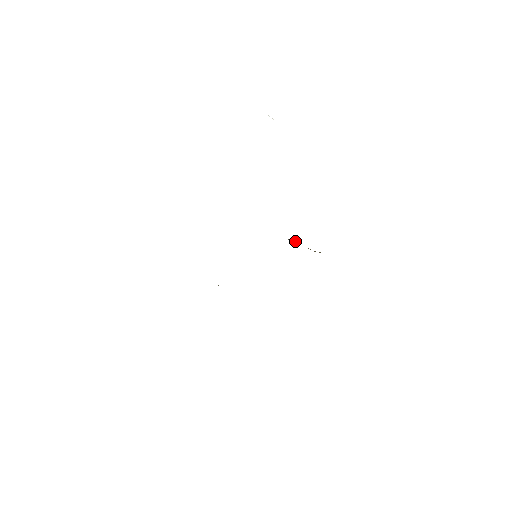
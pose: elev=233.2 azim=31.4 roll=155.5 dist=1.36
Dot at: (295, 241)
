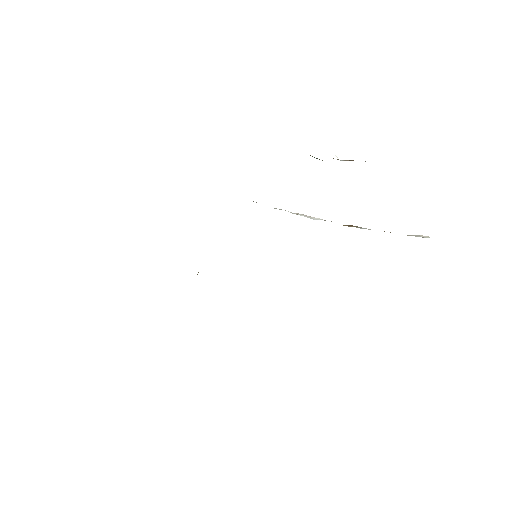
Dot at: occluded
